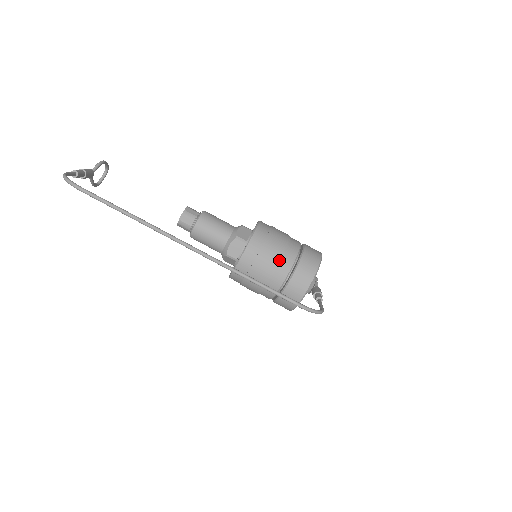
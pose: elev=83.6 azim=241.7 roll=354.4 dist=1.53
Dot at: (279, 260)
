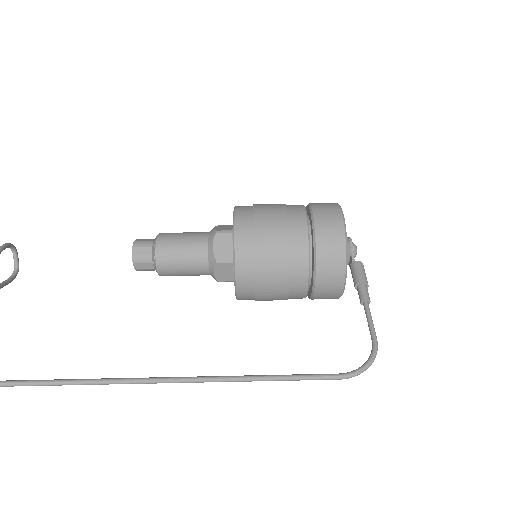
Dot at: (287, 273)
